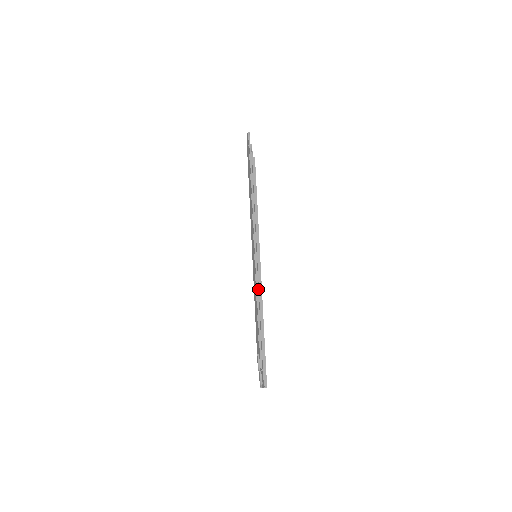
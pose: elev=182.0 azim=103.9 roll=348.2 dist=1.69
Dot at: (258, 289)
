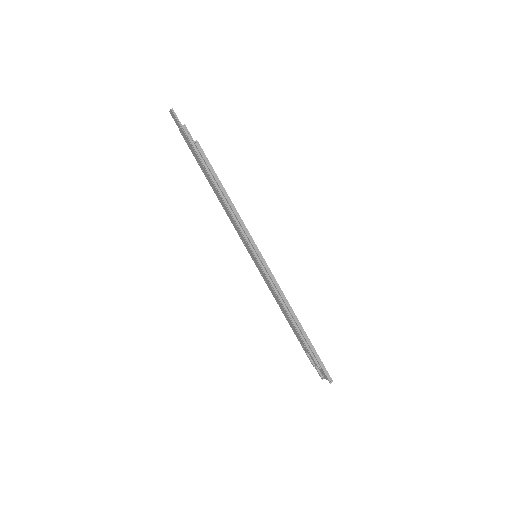
Dot at: (278, 292)
